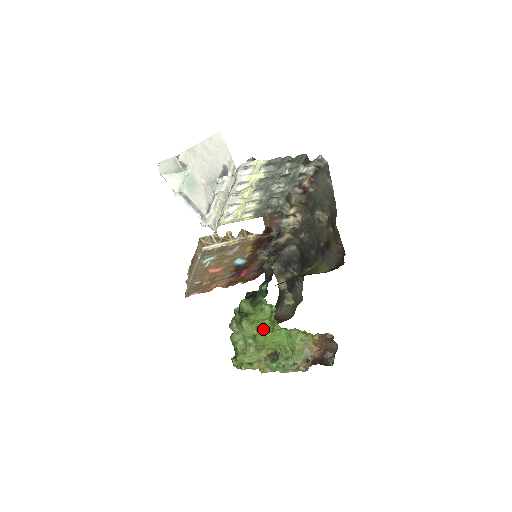
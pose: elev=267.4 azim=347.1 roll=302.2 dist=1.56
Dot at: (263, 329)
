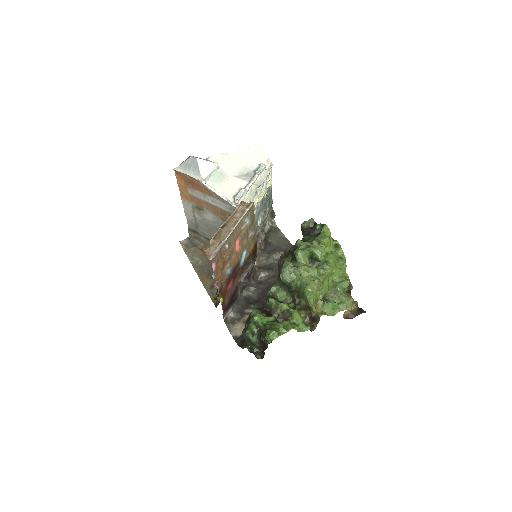
Dot at: occluded
